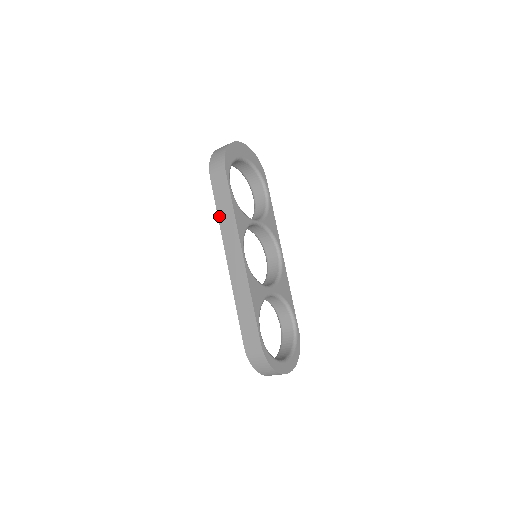
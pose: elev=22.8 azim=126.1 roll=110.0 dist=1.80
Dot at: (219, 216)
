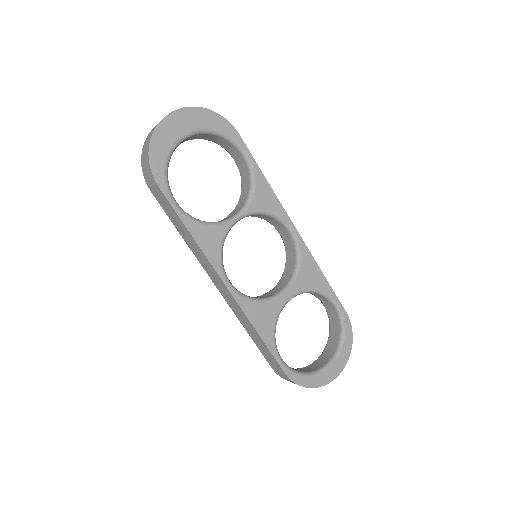
Dot at: (183, 238)
